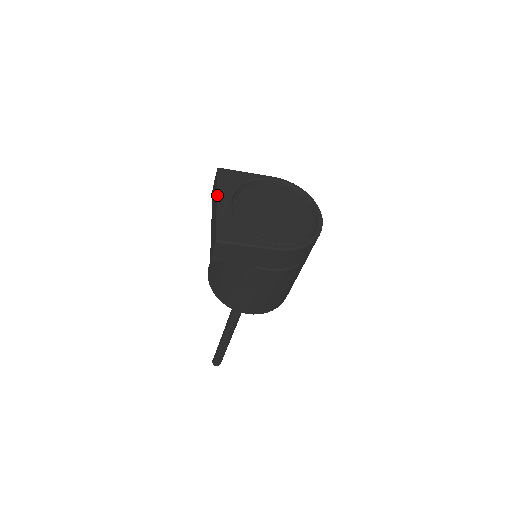
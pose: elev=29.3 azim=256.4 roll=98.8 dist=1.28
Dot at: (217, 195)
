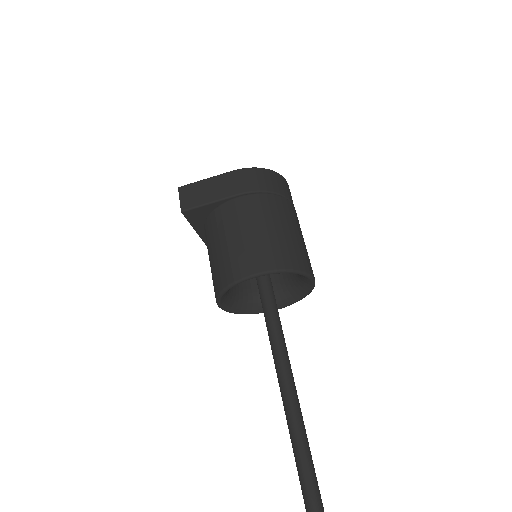
Dot at: occluded
